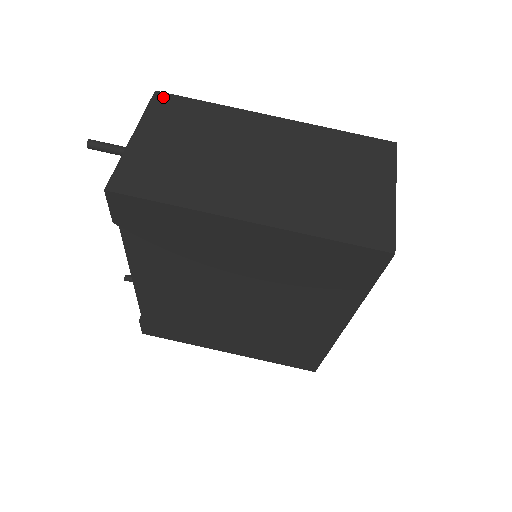
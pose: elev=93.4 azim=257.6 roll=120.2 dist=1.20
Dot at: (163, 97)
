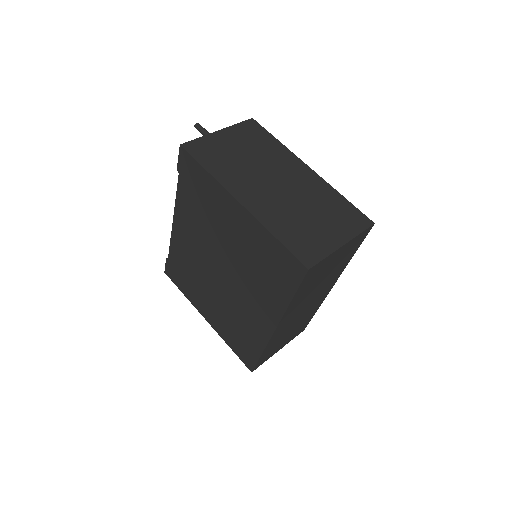
Dot at: (254, 123)
